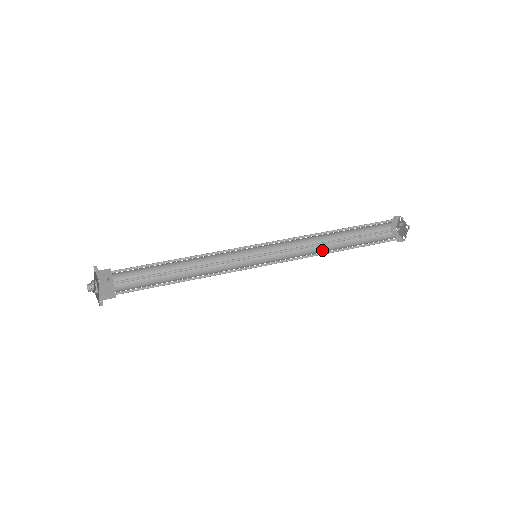
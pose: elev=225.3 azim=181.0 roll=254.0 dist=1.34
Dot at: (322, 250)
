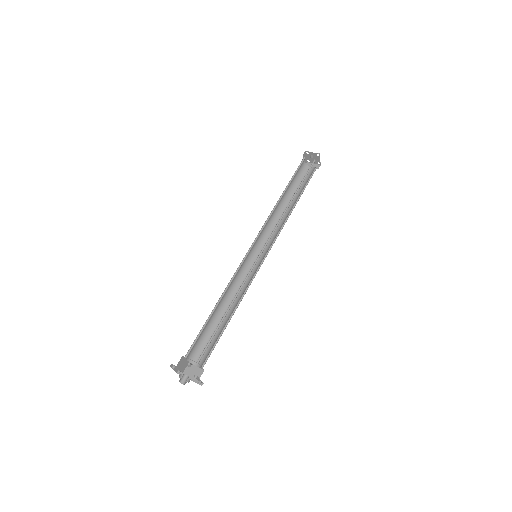
Dot at: (285, 215)
